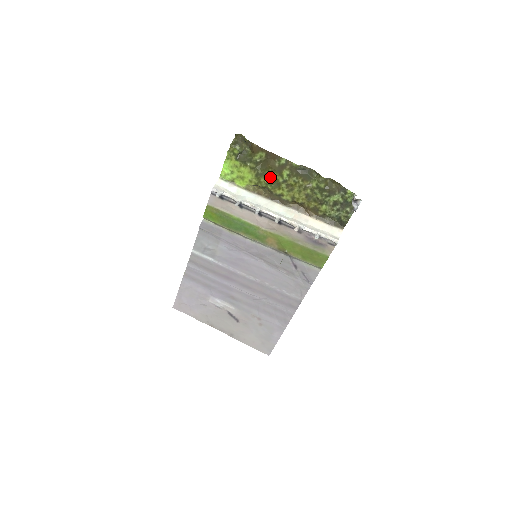
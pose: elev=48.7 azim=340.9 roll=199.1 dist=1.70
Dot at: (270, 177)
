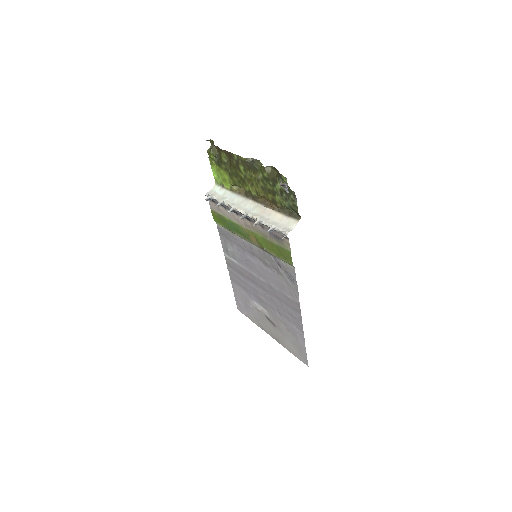
Dot at: (237, 175)
